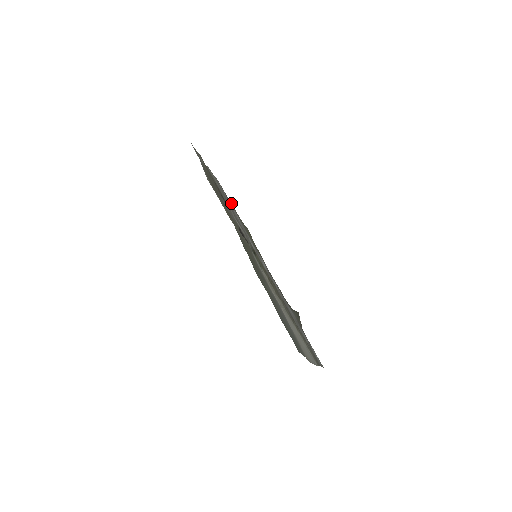
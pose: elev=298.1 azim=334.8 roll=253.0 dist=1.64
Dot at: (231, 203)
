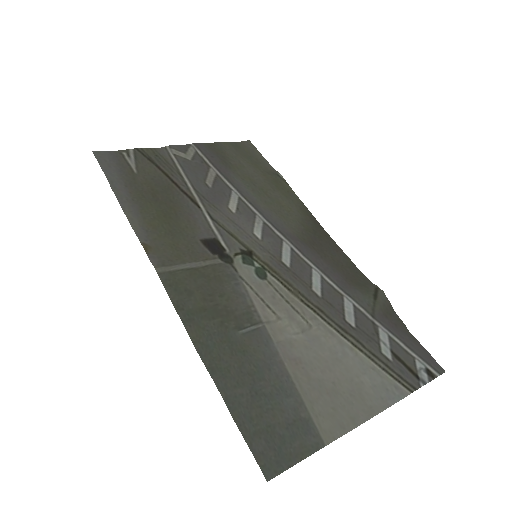
Dot at: (251, 146)
